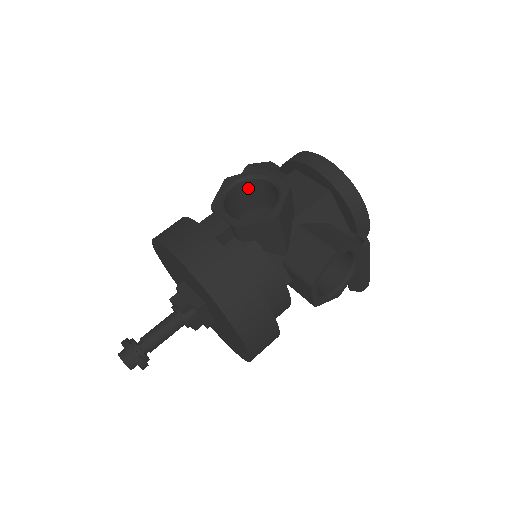
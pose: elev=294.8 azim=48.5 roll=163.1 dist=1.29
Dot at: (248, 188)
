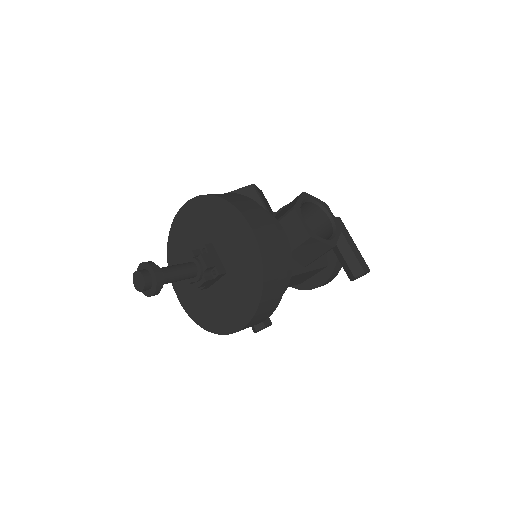
Dot at: occluded
